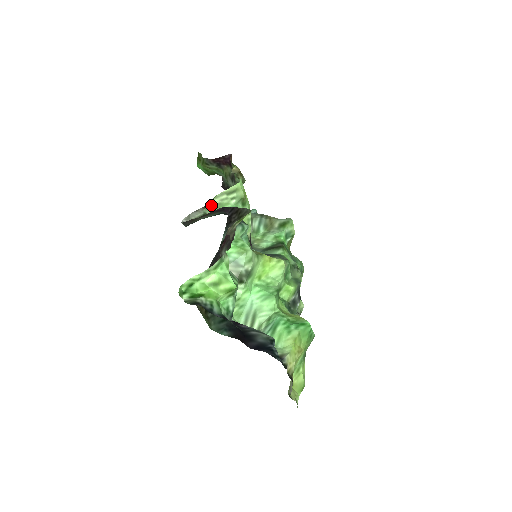
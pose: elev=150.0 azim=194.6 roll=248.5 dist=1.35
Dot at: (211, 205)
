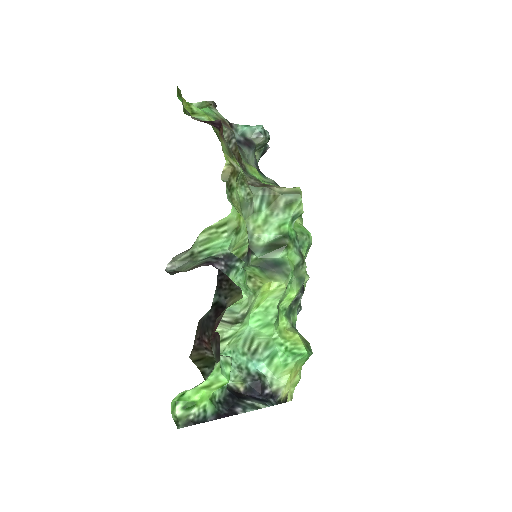
Dot at: (198, 240)
